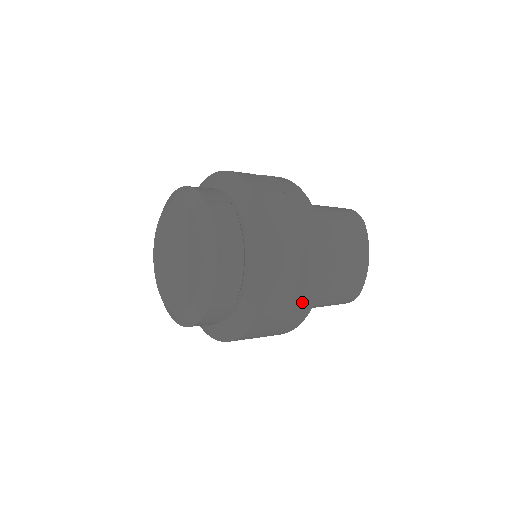
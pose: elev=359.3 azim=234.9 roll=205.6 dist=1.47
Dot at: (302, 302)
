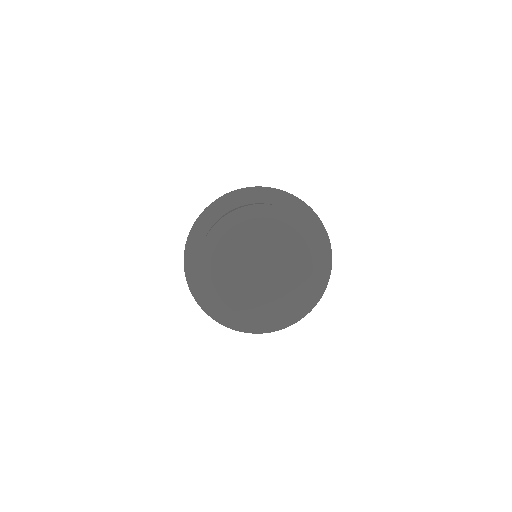
Dot at: occluded
